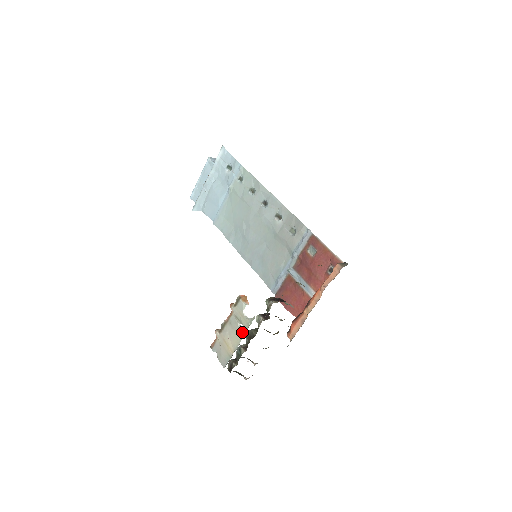
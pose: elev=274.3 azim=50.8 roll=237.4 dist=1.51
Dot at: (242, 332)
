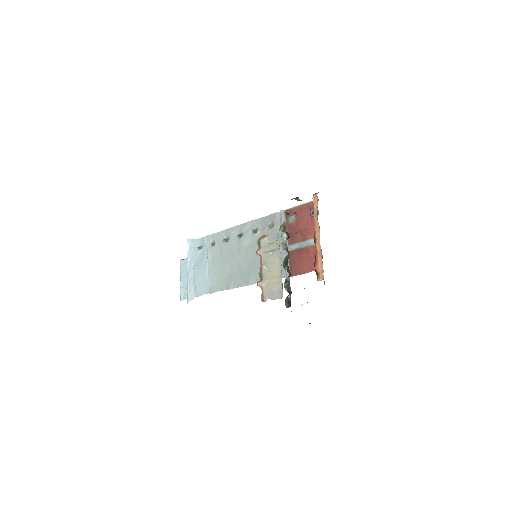
Dot at: (277, 255)
